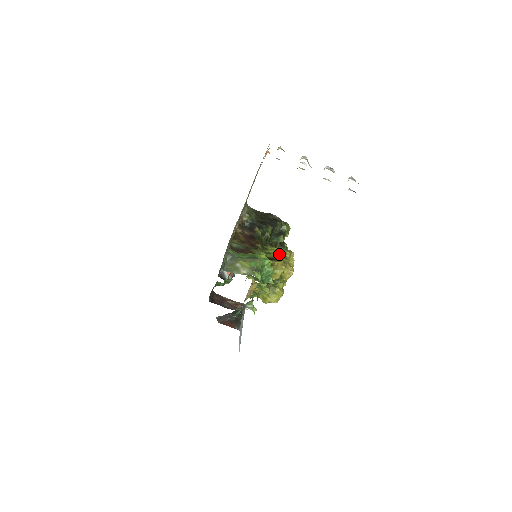
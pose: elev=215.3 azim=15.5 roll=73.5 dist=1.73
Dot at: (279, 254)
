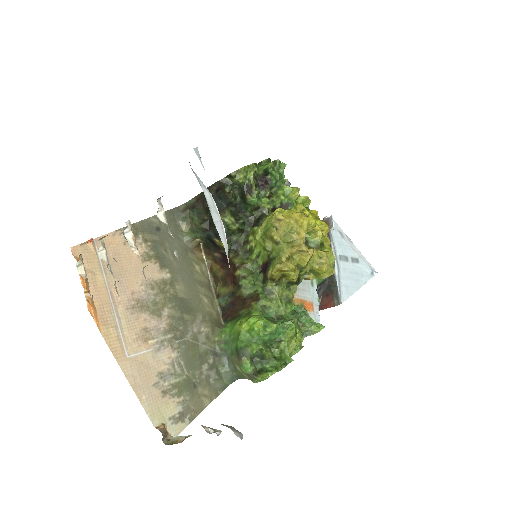
Dot at: (266, 249)
